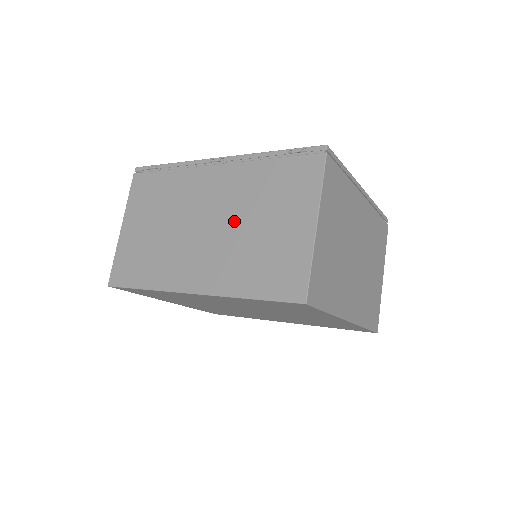
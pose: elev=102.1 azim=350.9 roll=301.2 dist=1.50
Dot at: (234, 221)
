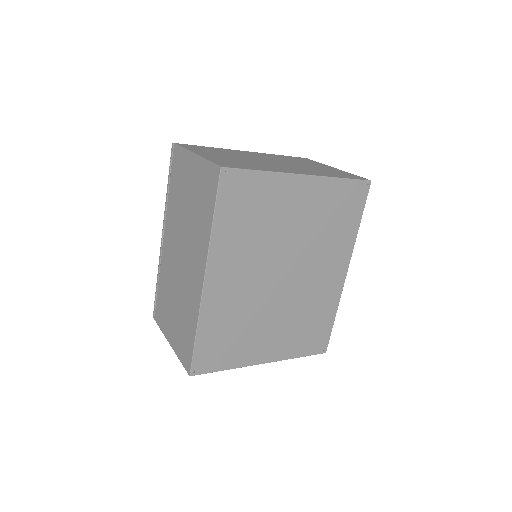
Dot at: (183, 227)
